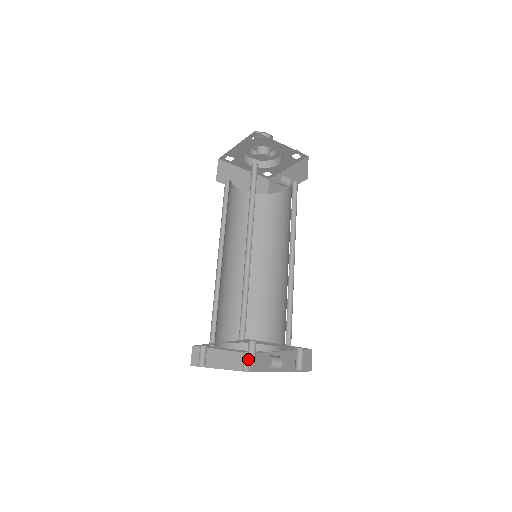
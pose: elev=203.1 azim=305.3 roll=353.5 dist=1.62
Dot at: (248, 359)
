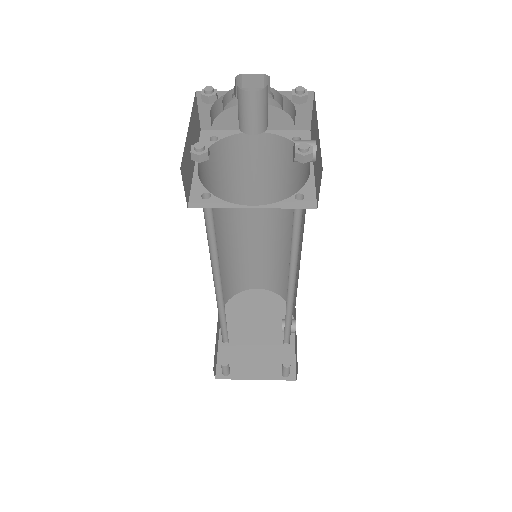
Dot at: (222, 371)
